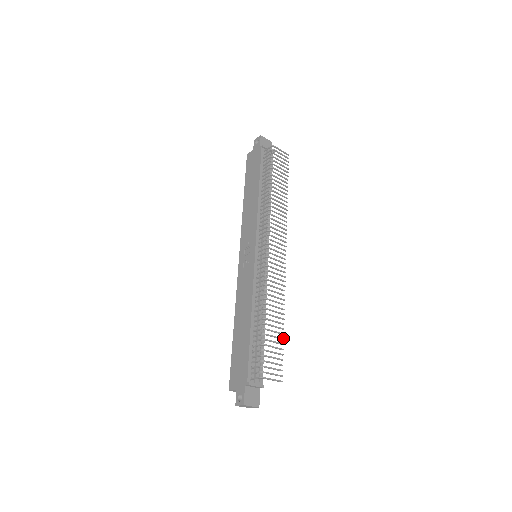
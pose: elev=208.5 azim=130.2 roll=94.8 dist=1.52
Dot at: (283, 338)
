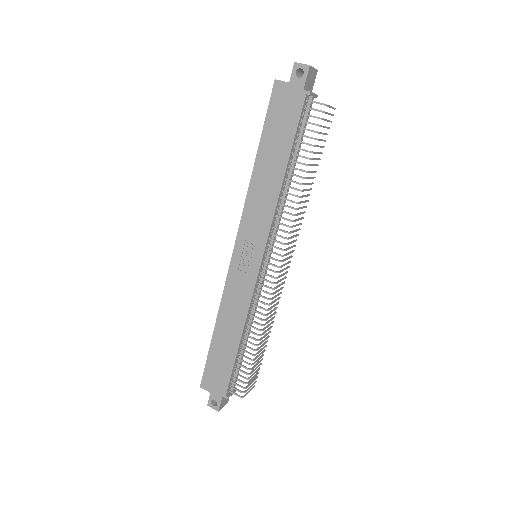
Dot at: (265, 350)
